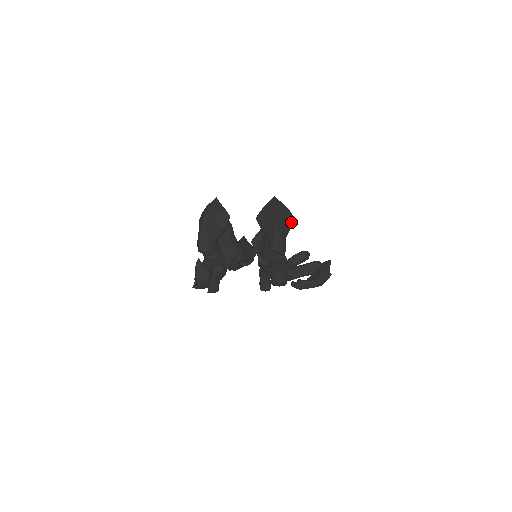
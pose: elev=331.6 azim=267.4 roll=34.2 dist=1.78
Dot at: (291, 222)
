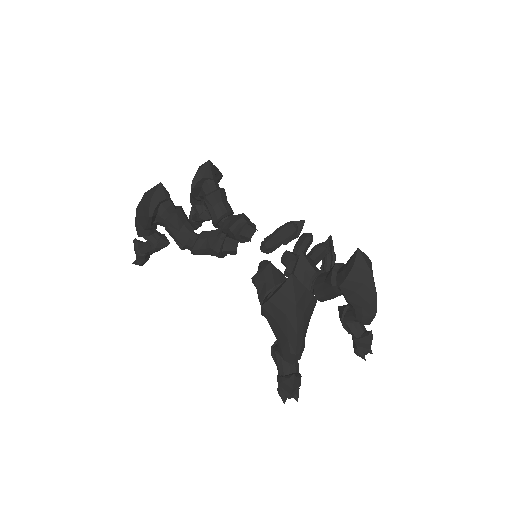
Dot at: occluded
